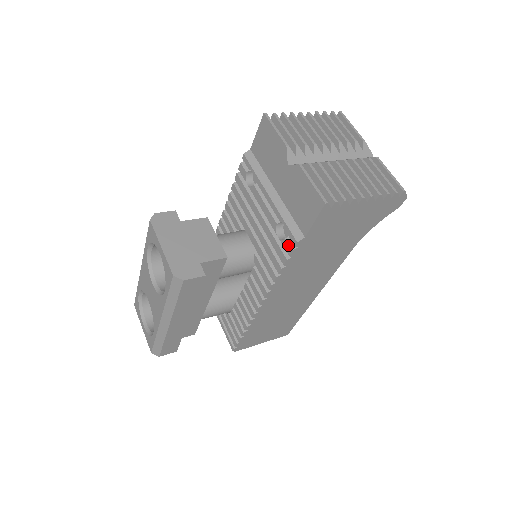
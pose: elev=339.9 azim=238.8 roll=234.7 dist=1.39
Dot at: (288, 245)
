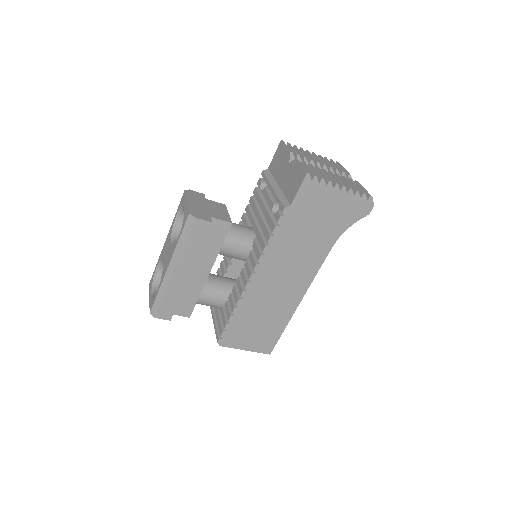
Dot at: (278, 214)
